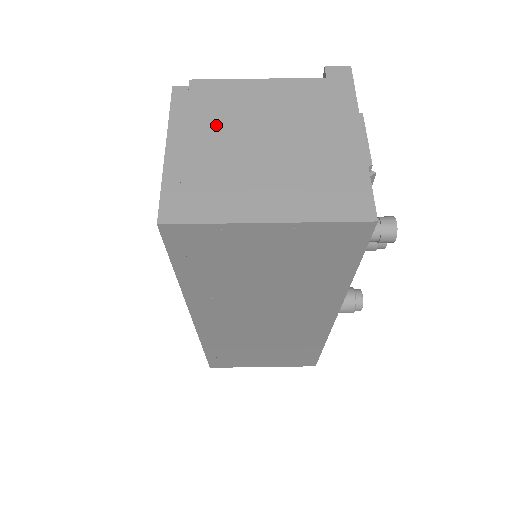
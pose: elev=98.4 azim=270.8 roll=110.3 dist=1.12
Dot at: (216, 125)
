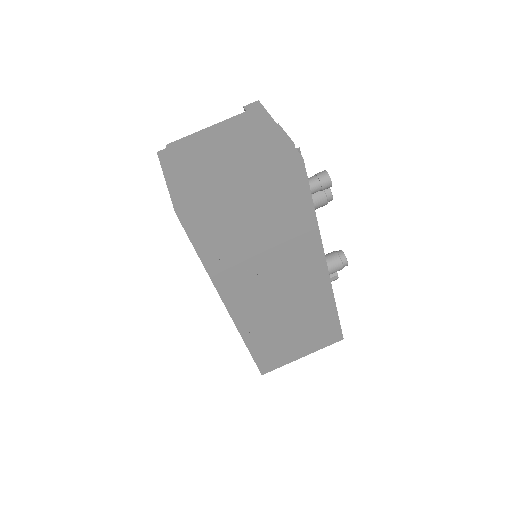
Dot at: (190, 157)
